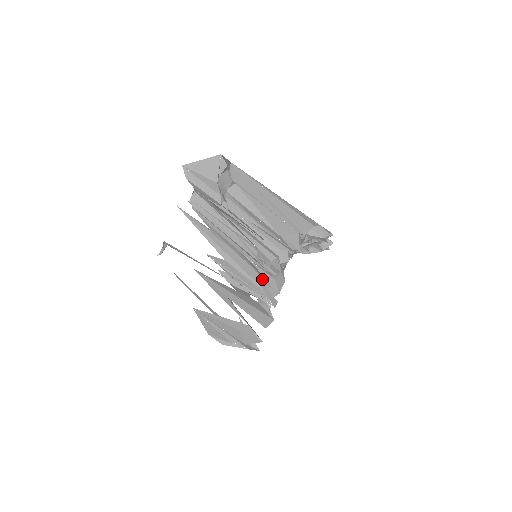
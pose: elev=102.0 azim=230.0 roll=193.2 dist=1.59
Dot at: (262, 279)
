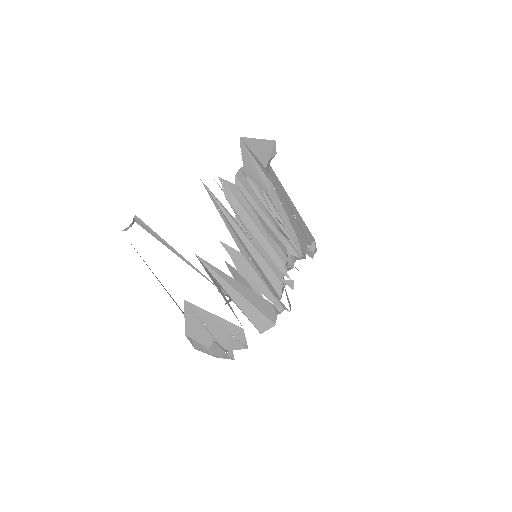
Dot at: occluded
